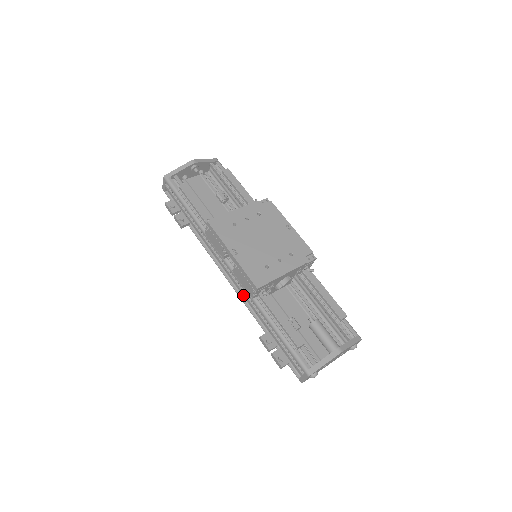
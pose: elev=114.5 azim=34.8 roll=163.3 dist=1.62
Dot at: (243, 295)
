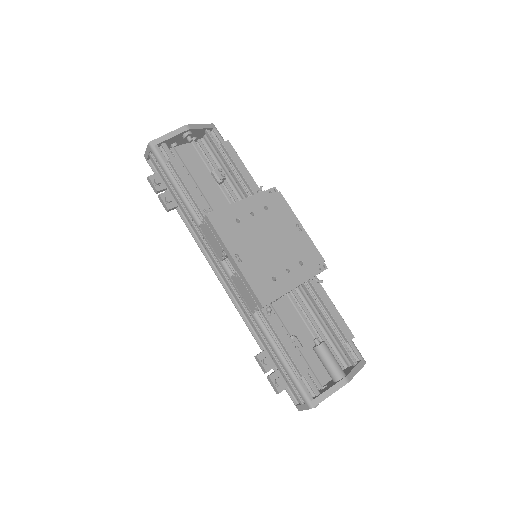
Dot at: occluded
